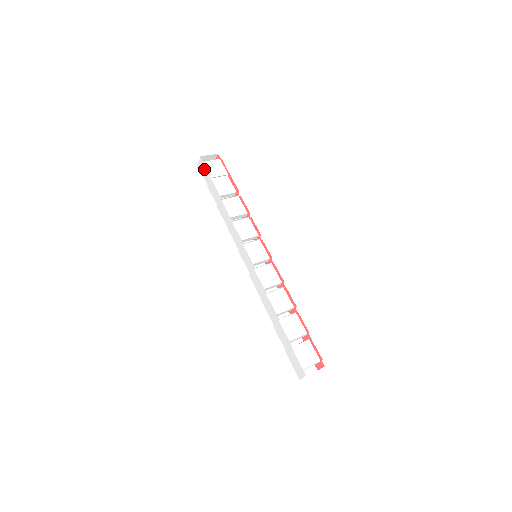
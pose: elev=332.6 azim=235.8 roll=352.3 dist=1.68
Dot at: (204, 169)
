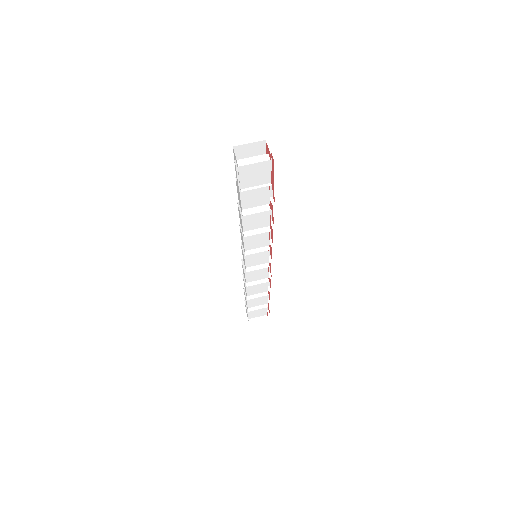
Dot at: (236, 175)
